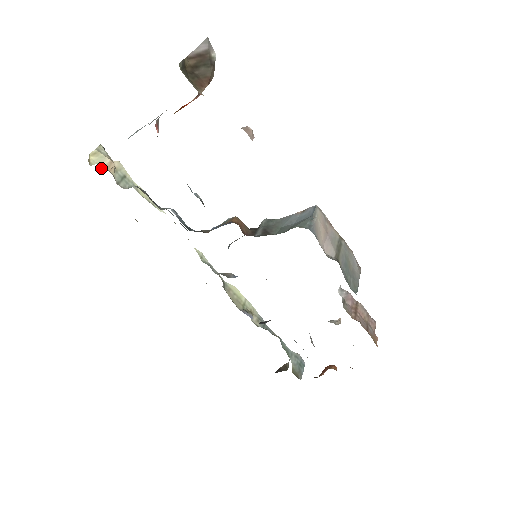
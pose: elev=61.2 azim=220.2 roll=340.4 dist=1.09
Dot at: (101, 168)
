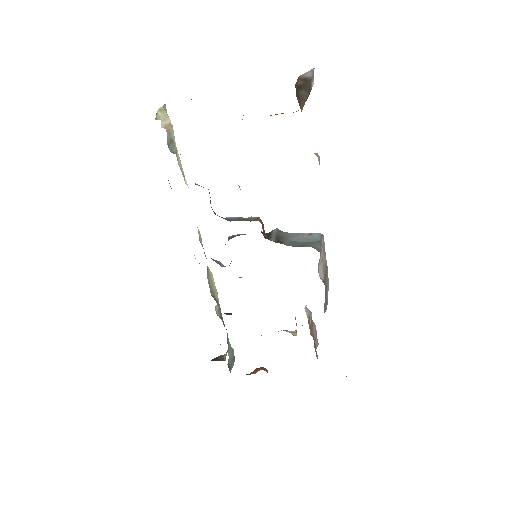
Dot at: (162, 125)
